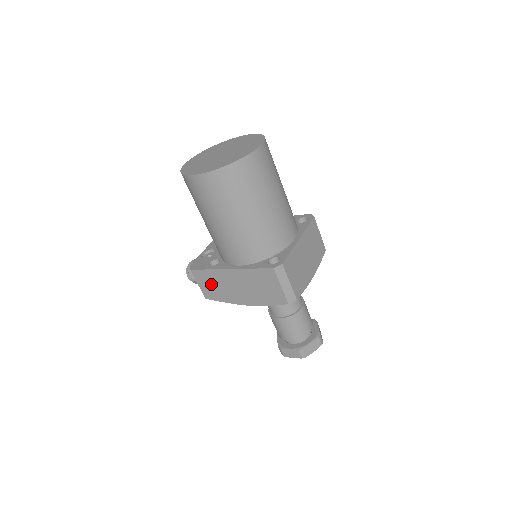
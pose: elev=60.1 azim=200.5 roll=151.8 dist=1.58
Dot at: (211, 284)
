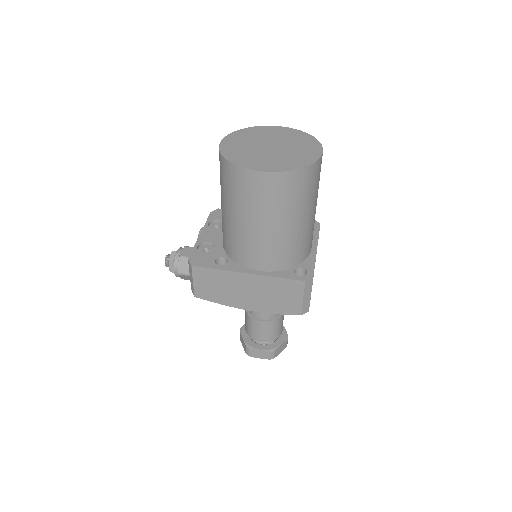
Dot at: (212, 284)
